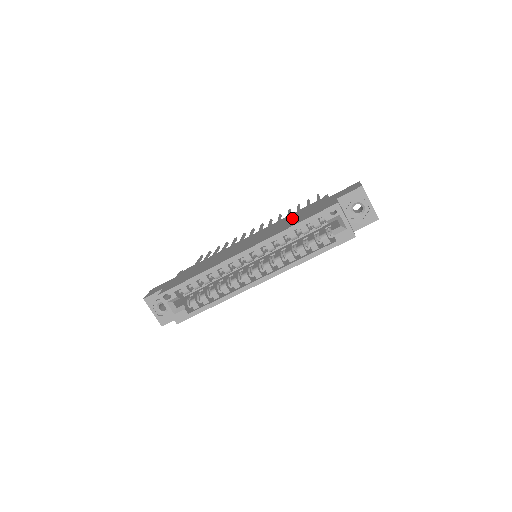
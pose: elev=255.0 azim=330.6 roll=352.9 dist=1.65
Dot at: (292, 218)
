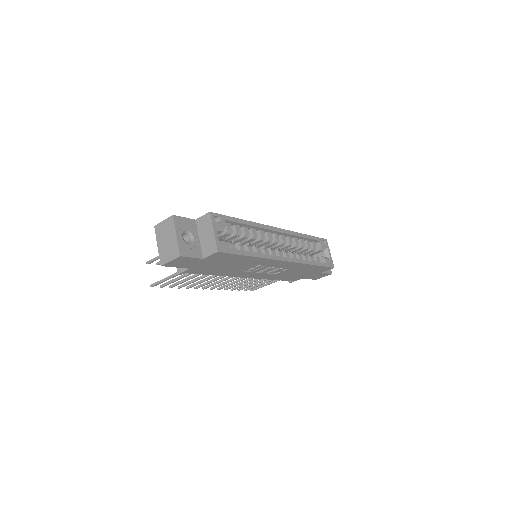
Dot at: occluded
